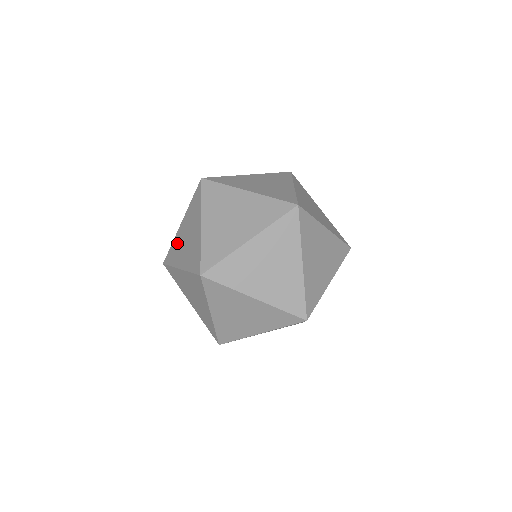
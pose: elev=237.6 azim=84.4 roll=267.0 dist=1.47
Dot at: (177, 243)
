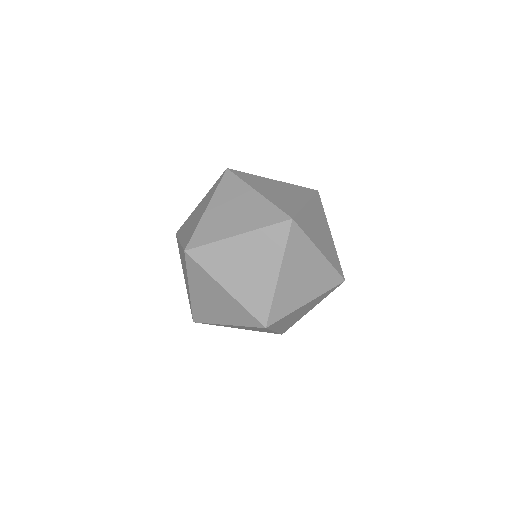
Dot at: (207, 283)
